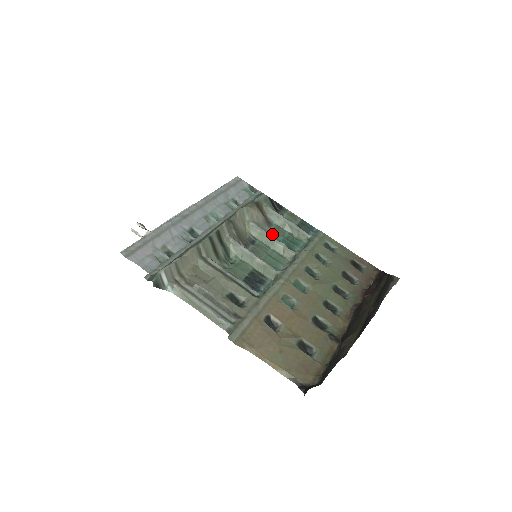
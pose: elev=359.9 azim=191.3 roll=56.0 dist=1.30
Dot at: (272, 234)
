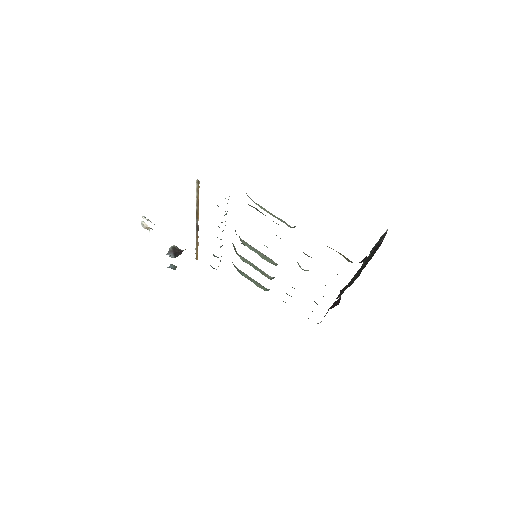
Dot at: occluded
